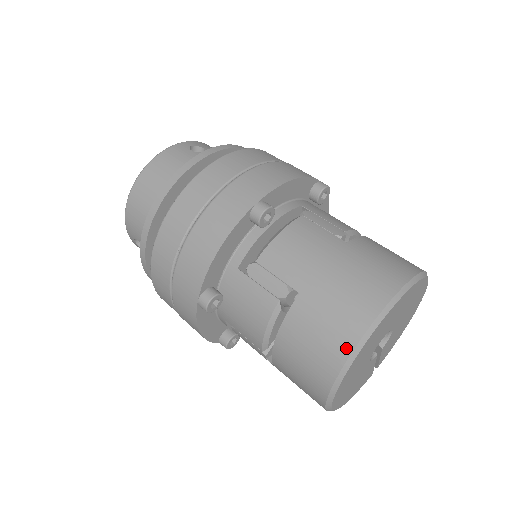
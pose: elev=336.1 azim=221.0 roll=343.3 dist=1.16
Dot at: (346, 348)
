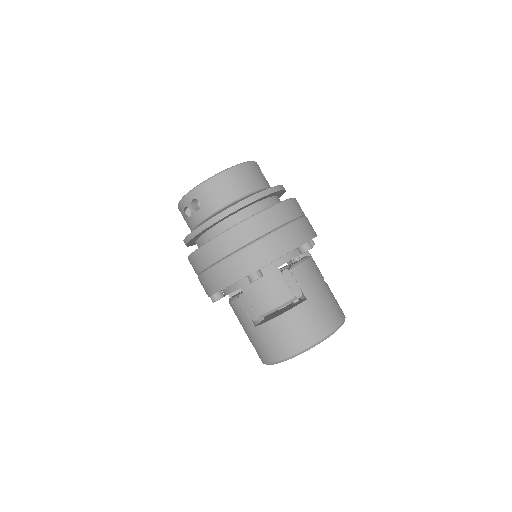
Dot at: (319, 337)
